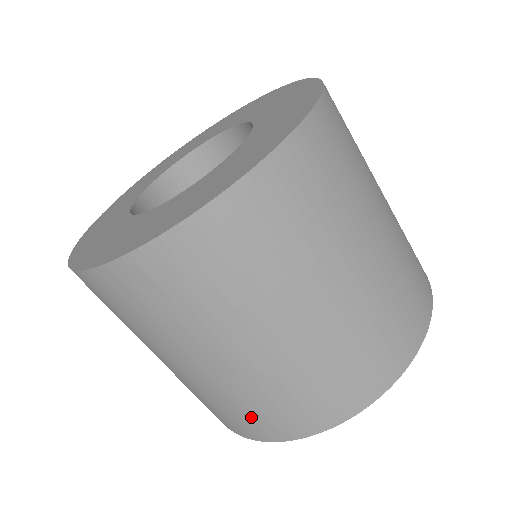
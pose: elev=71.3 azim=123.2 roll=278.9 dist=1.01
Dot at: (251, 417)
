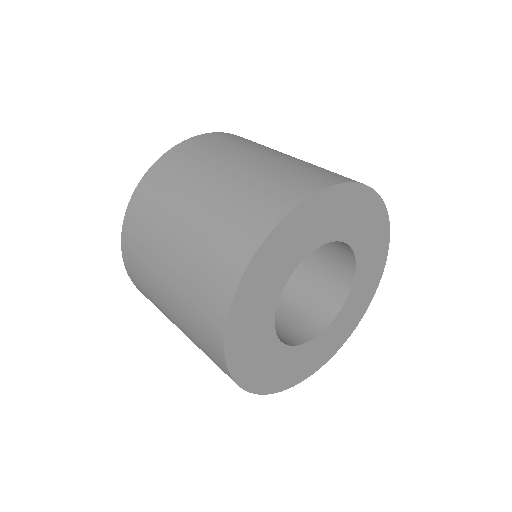
Dot at: (207, 350)
